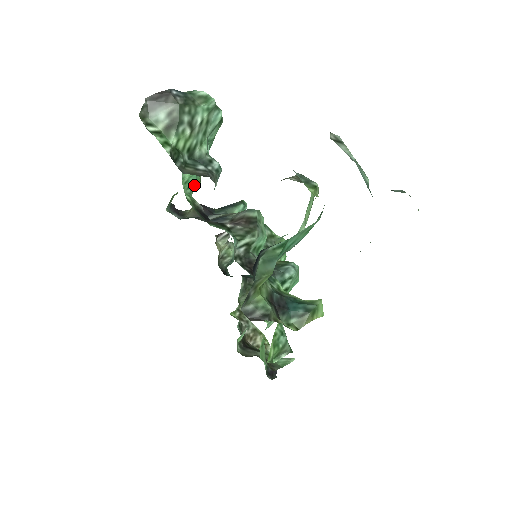
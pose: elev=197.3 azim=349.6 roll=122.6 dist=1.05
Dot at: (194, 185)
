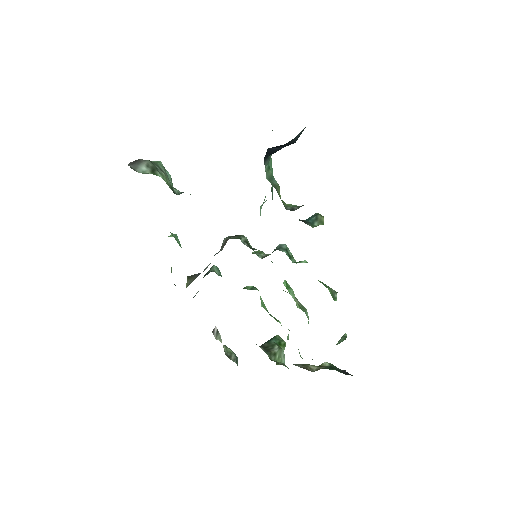
Dot at: occluded
